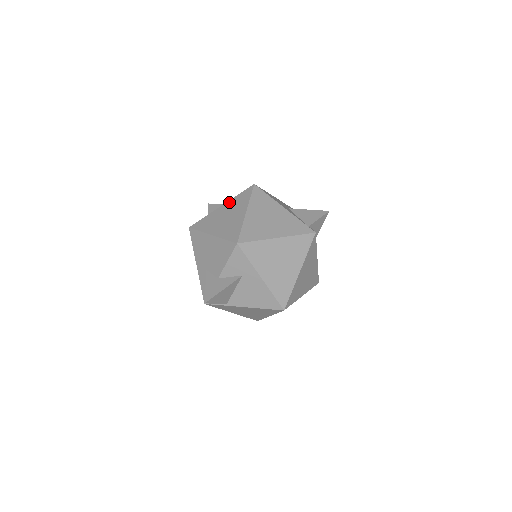
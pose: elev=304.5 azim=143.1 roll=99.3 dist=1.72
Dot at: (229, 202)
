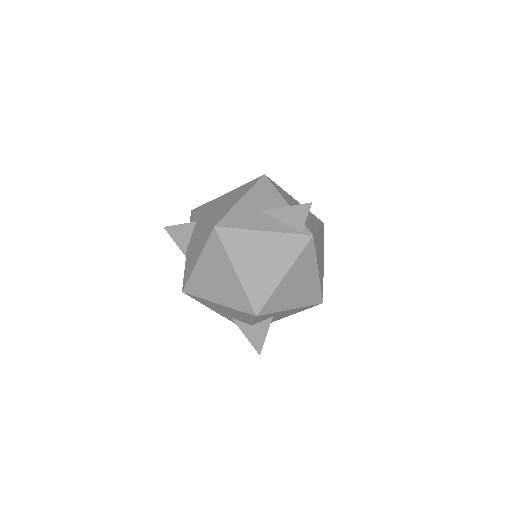
Dot at: (203, 256)
